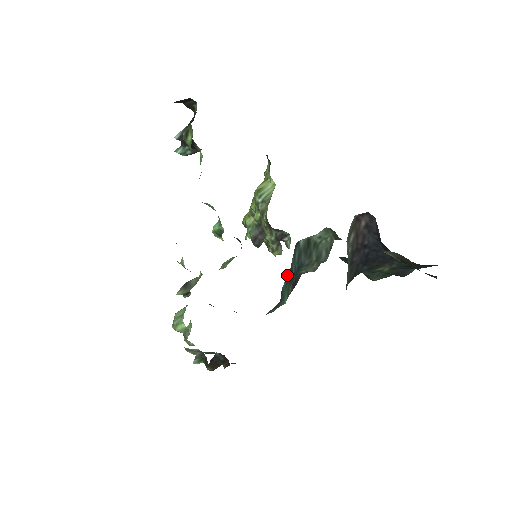
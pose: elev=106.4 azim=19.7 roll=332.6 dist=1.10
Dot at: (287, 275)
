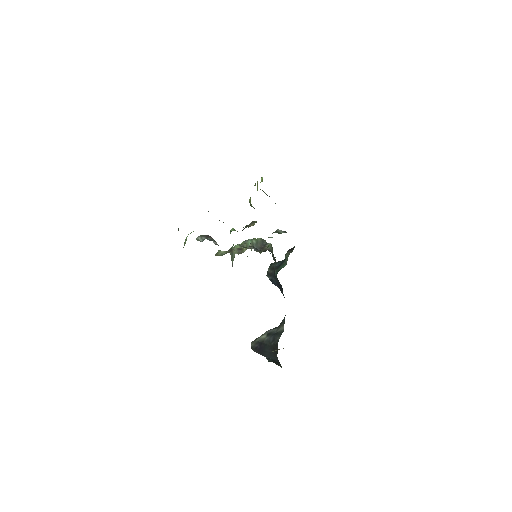
Dot at: occluded
